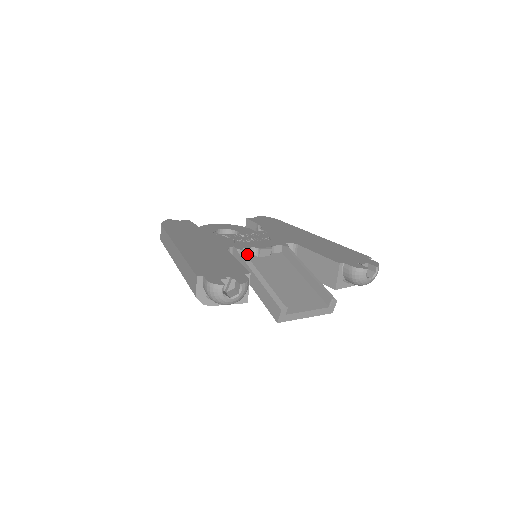
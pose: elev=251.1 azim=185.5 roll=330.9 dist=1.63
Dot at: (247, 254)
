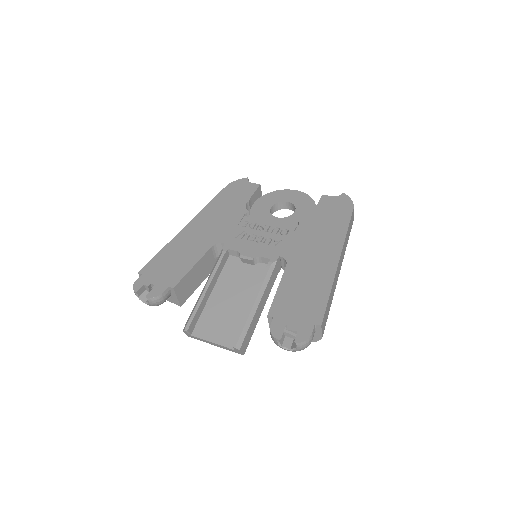
Dot at: (220, 259)
